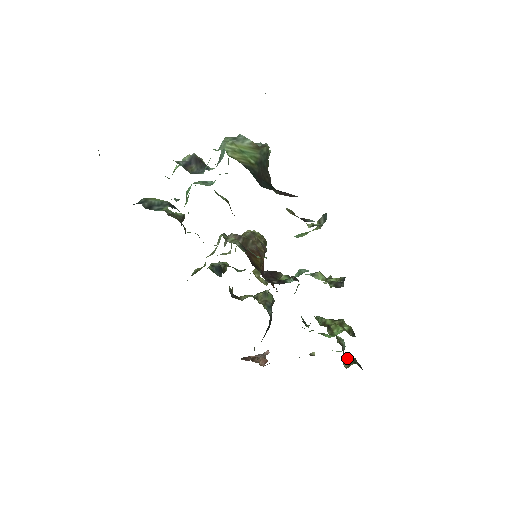
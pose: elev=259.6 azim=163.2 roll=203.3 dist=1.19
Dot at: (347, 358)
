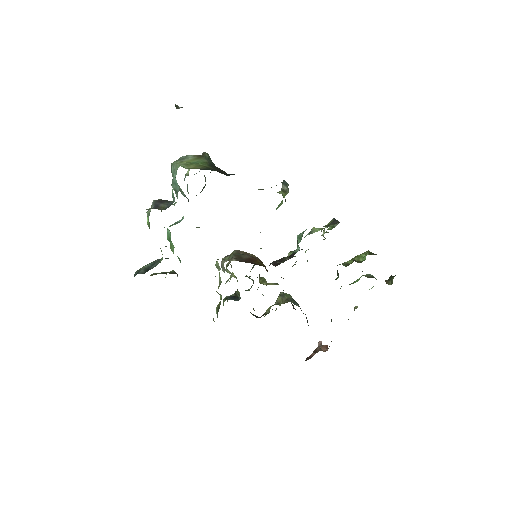
Dot at: (385, 280)
